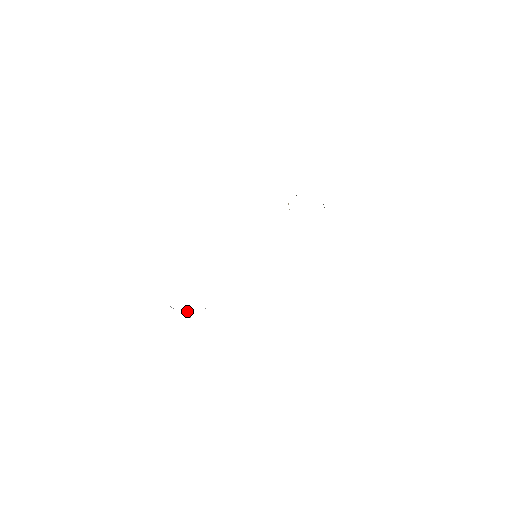
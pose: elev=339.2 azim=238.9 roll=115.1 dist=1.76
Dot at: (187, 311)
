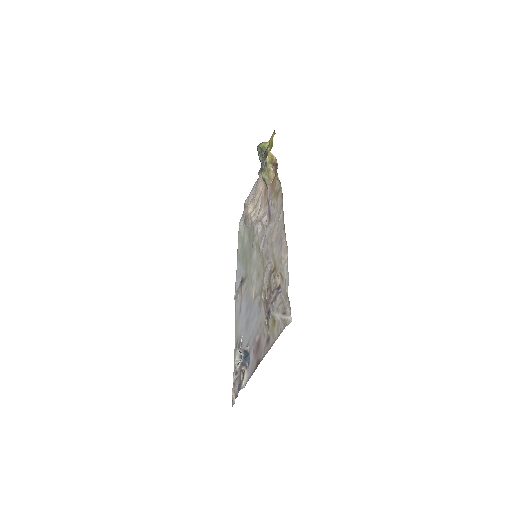
Dot at: occluded
